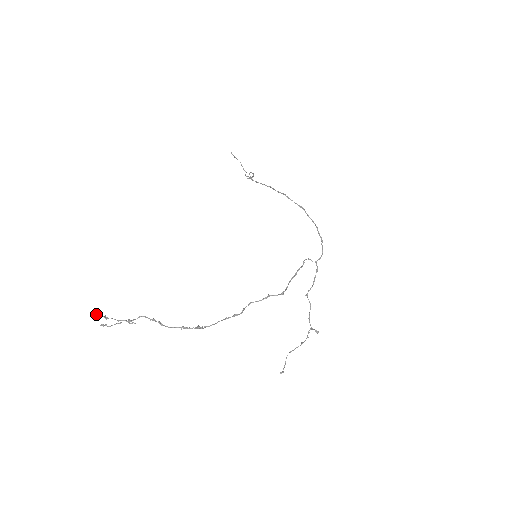
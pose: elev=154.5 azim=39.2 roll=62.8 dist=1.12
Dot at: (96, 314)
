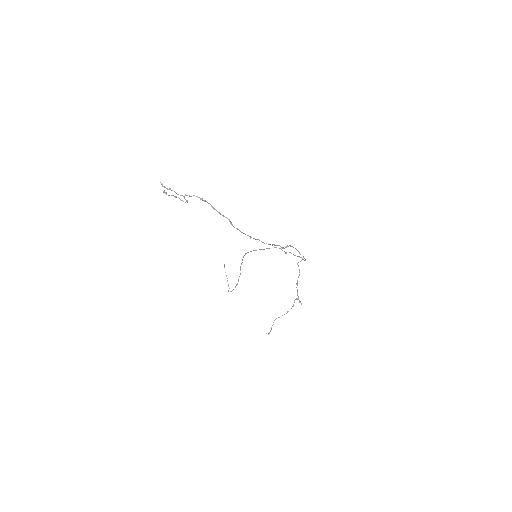
Dot at: (163, 186)
